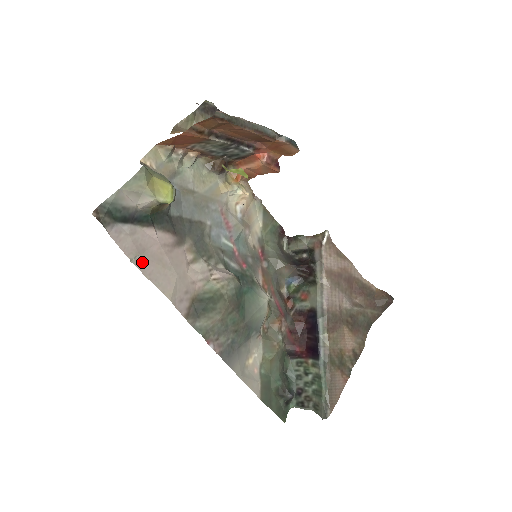
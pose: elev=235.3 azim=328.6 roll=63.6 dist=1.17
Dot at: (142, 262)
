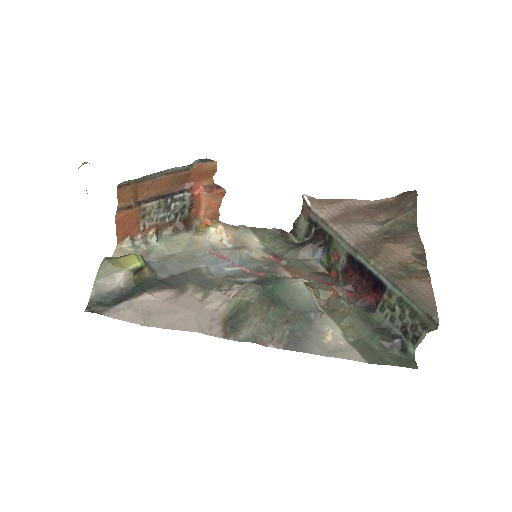
Dot at: (152, 321)
